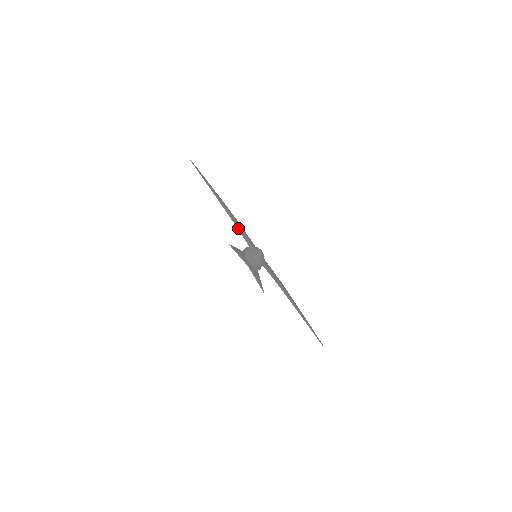
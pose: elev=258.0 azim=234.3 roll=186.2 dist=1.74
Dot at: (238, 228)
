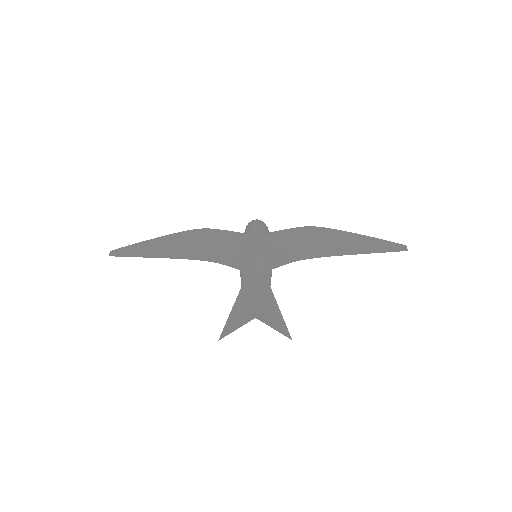
Dot at: (213, 260)
